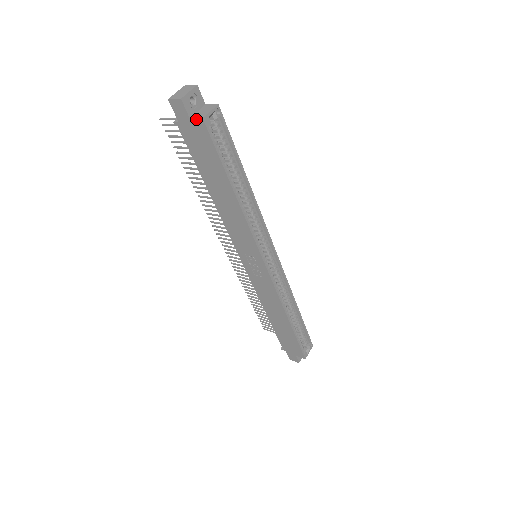
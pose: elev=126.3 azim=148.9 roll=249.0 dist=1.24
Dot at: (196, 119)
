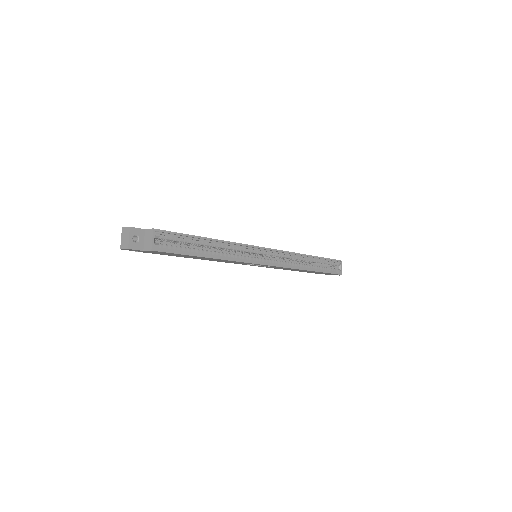
Dot at: occluded
